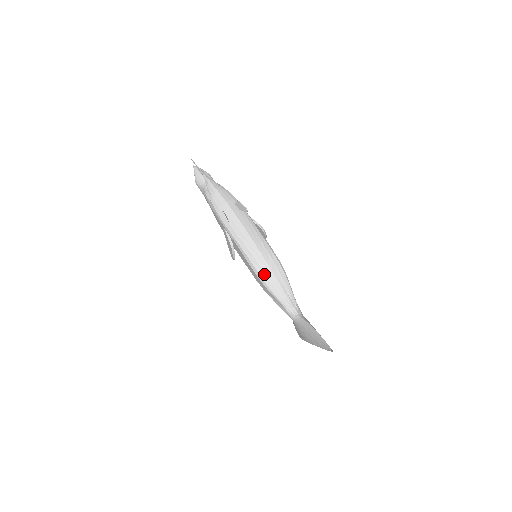
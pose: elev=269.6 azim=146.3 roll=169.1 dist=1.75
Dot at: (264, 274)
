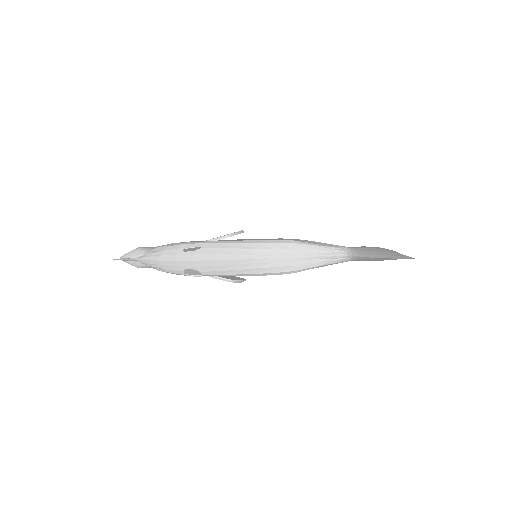
Dot at: (280, 268)
